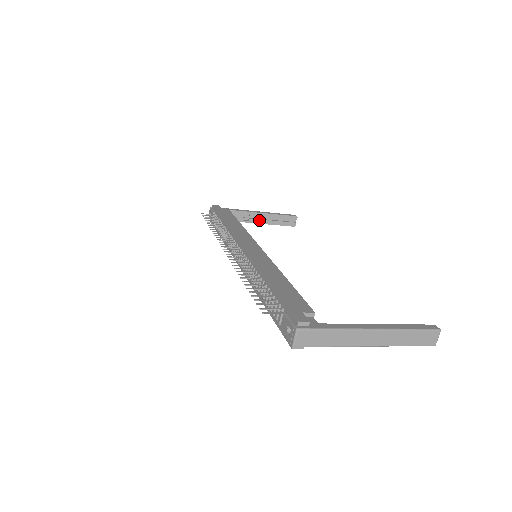
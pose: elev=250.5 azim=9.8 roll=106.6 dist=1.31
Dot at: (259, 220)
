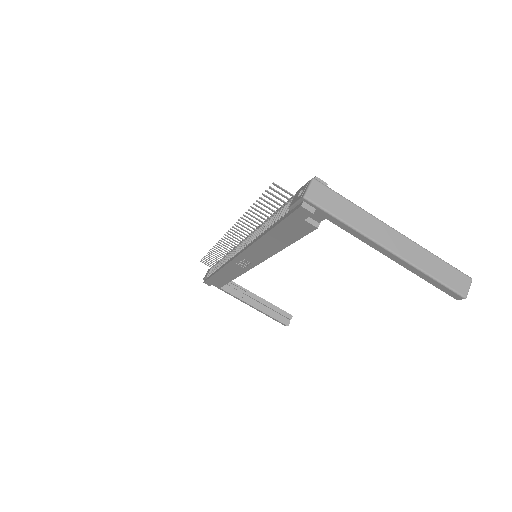
Dot at: (253, 302)
